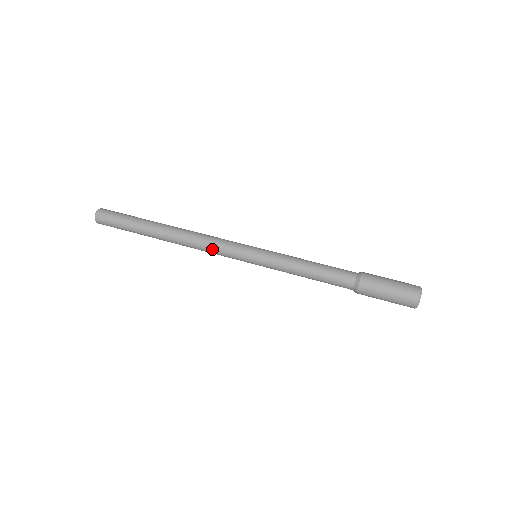
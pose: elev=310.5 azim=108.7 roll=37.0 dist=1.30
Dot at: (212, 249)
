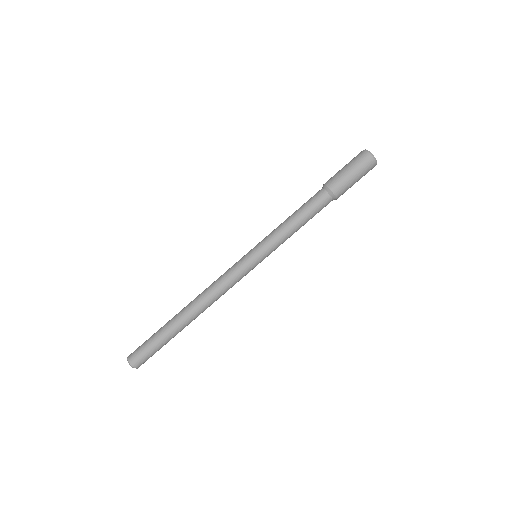
Dot at: (229, 288)
